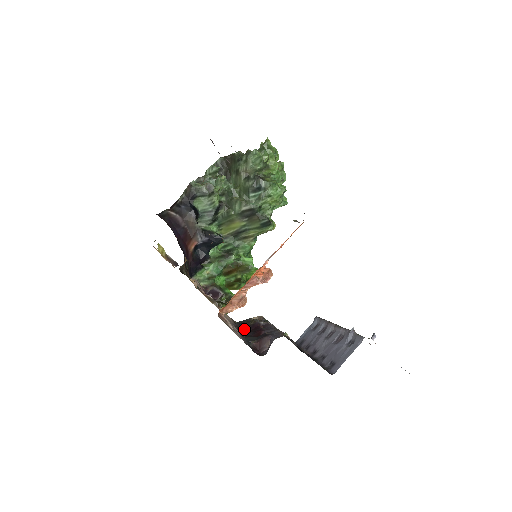
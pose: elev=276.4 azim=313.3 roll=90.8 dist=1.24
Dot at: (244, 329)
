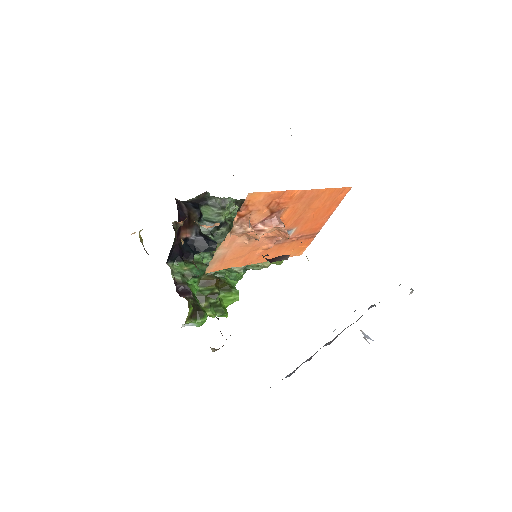
Dot at: occluded
